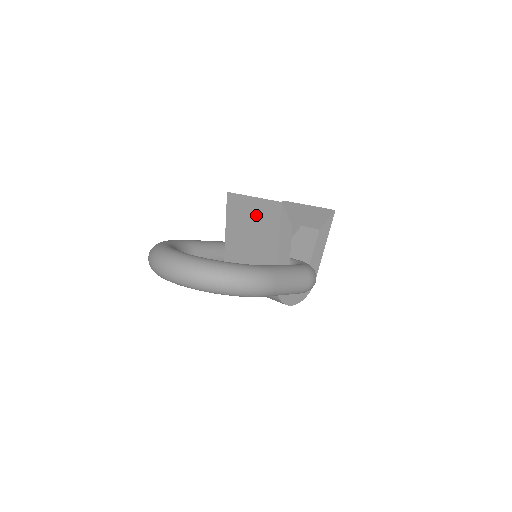
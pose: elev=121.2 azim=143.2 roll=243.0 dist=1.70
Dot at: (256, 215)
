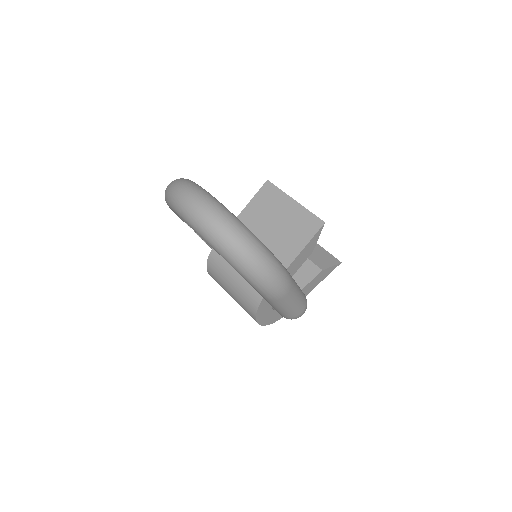
Dot at: (287, 218)
